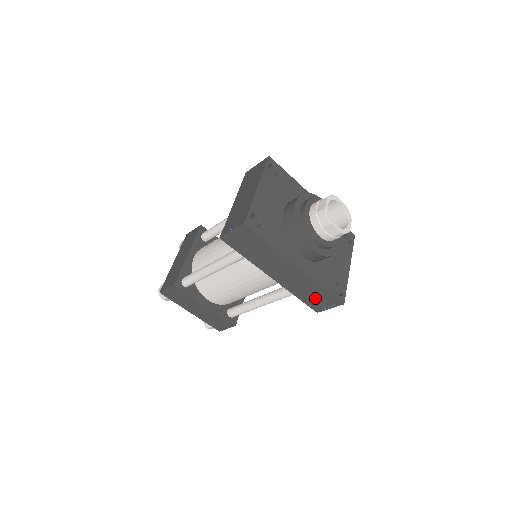
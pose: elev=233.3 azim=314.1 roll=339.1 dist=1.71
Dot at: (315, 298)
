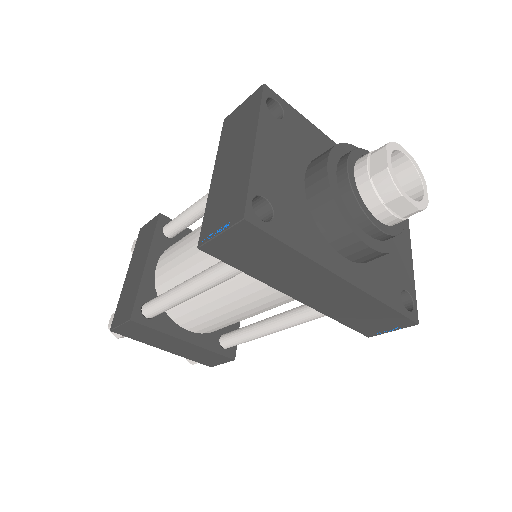
Dot at: (369, 320)
